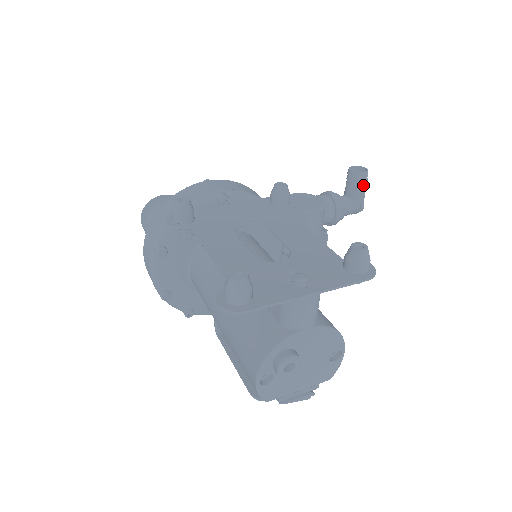
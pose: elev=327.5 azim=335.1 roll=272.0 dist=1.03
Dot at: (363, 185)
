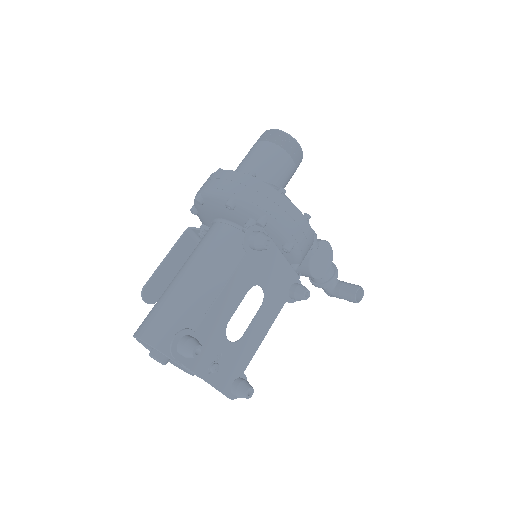
Dot at: (346, 299)
